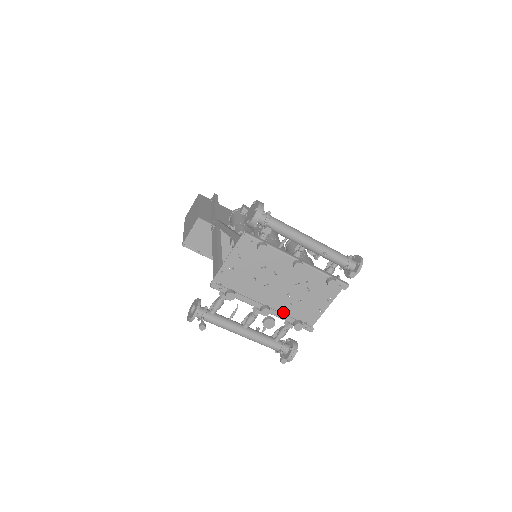
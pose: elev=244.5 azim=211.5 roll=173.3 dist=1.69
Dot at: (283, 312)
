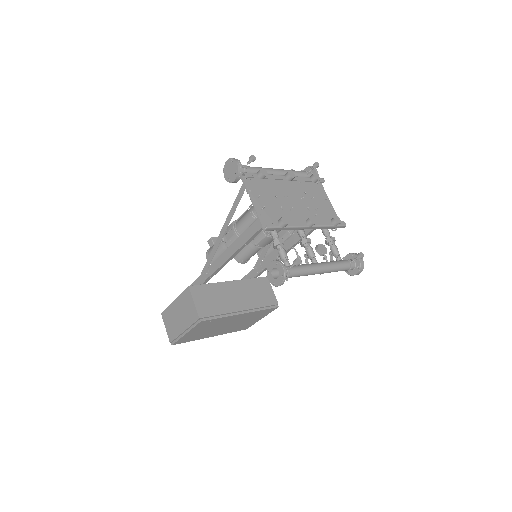
Dot at: occluded
